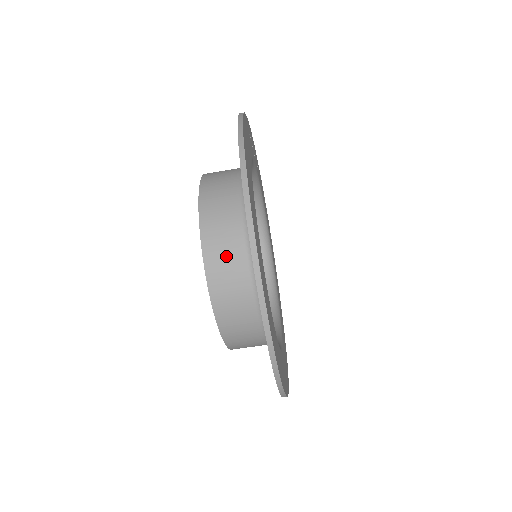
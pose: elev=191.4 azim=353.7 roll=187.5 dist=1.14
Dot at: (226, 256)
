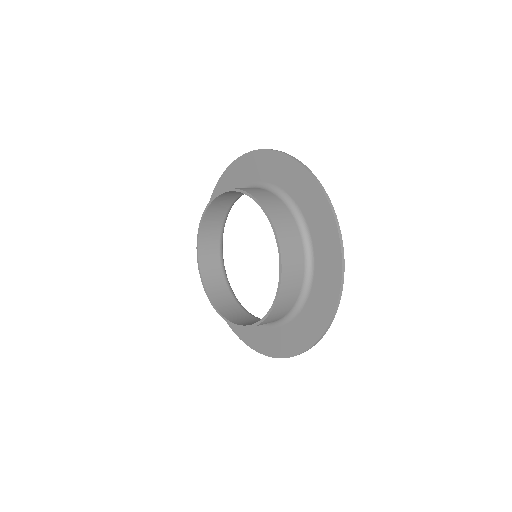
Dot at: (289, 233)
